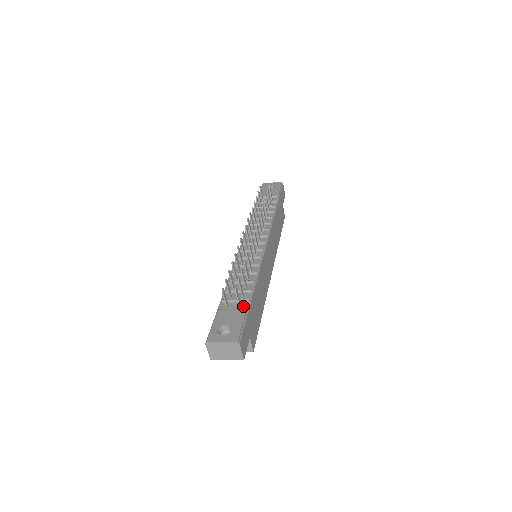
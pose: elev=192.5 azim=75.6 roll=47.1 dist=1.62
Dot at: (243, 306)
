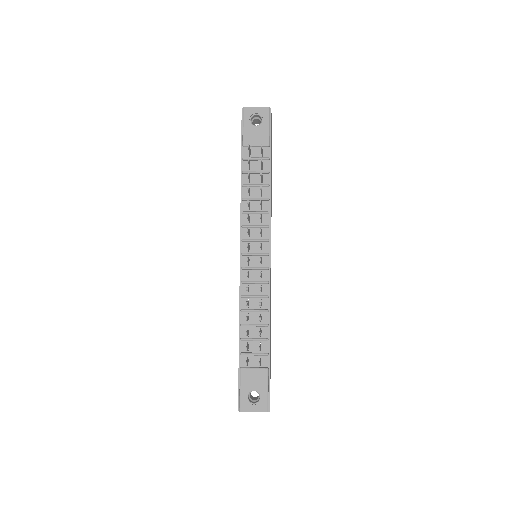
Dot at: (263, 361)
